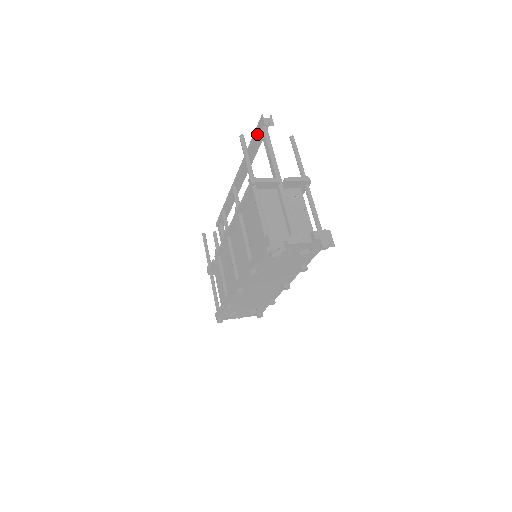
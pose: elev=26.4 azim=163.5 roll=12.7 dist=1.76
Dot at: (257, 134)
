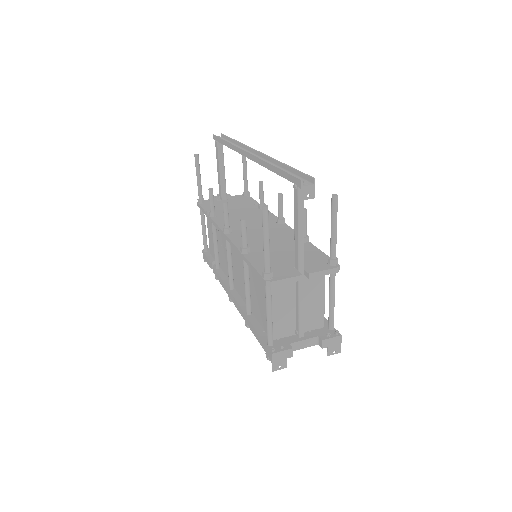
Dot at: (288, 179)
